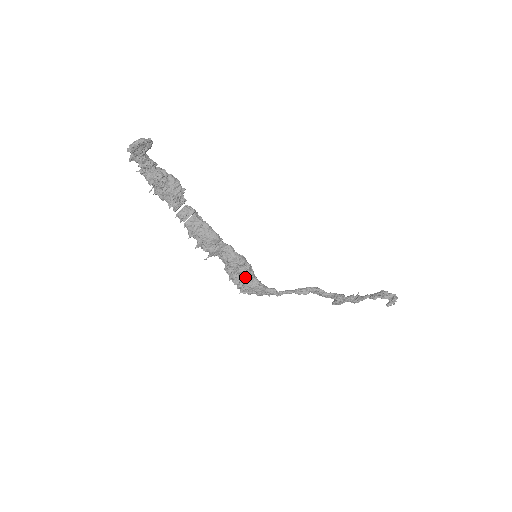
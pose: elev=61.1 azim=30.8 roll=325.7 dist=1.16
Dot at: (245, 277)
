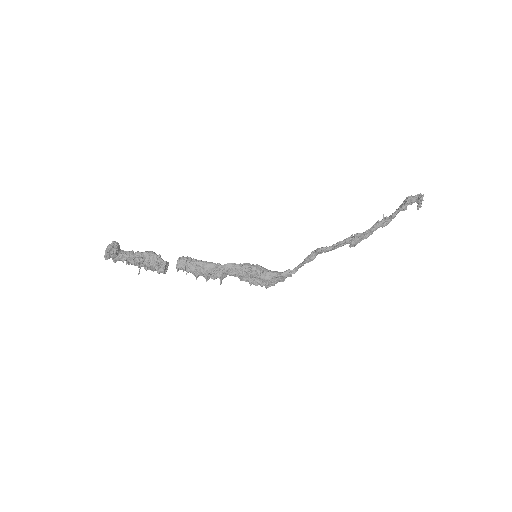
Dot at: (259, 277)
